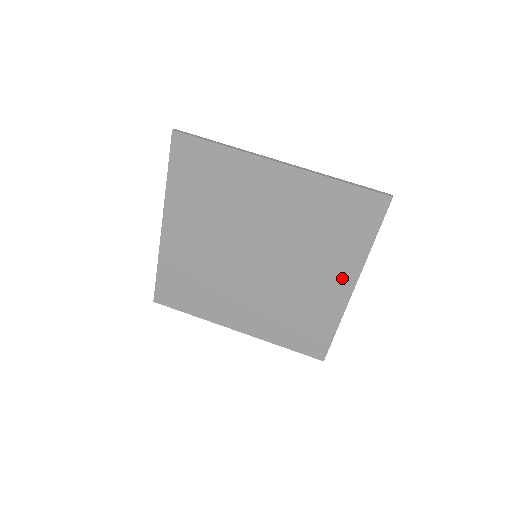
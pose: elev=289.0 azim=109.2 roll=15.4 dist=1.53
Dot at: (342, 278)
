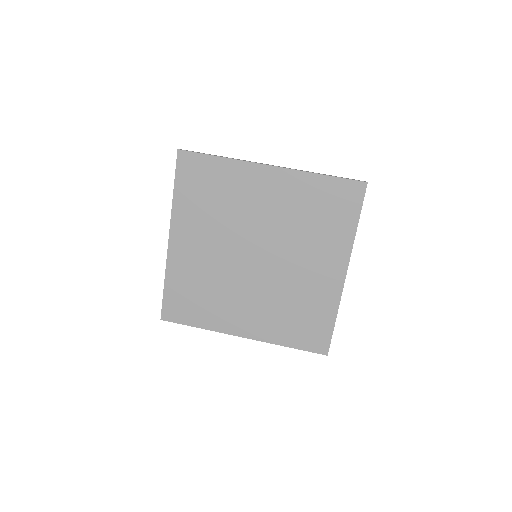
Dot at: (335, 265)
